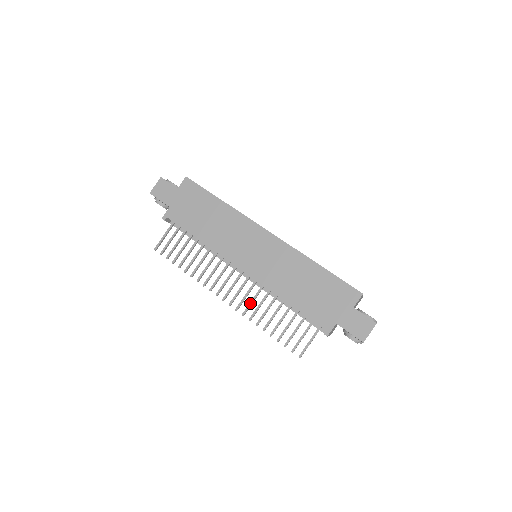
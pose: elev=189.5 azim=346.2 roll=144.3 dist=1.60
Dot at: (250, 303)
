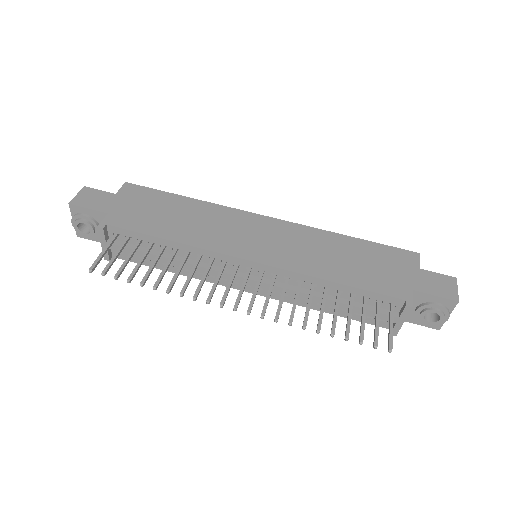
Dot at: (280, 302)
